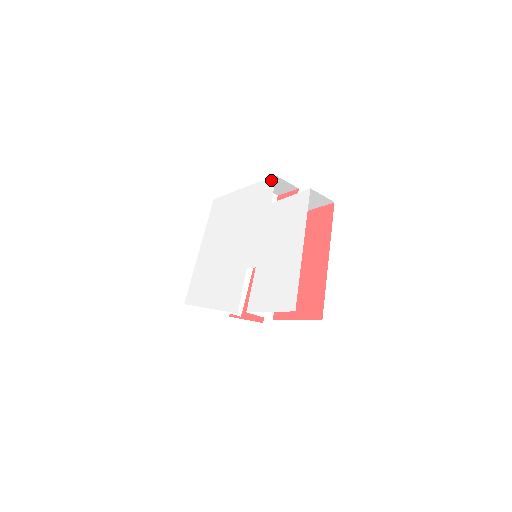
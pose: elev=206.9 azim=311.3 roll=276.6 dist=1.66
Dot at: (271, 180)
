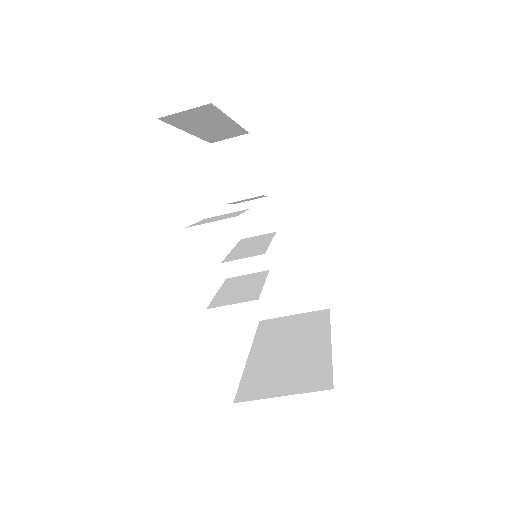
Dot at: occluded
